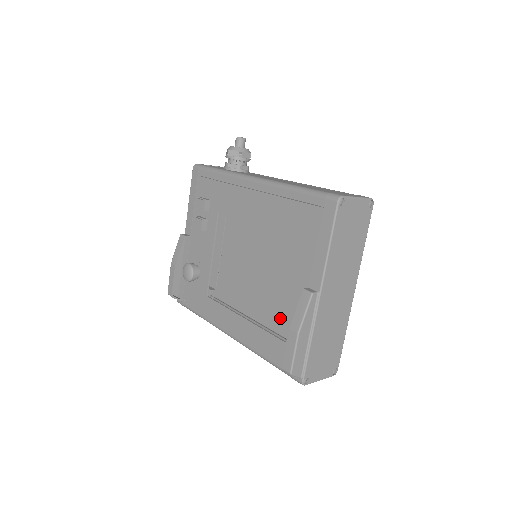
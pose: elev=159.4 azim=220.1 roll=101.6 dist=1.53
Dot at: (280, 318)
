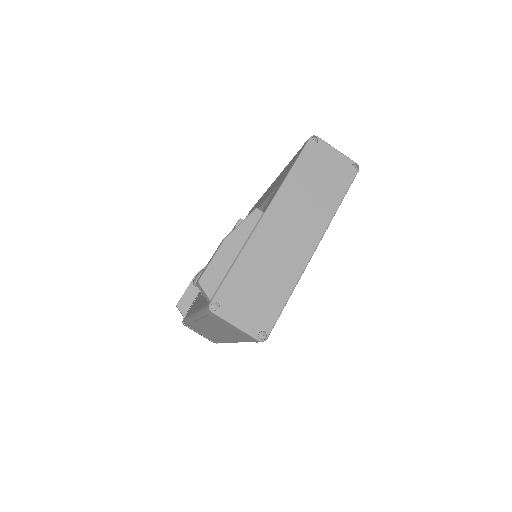
Dot at: occluded
